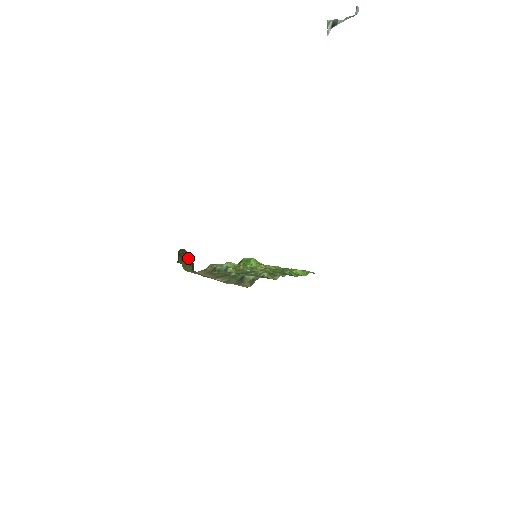
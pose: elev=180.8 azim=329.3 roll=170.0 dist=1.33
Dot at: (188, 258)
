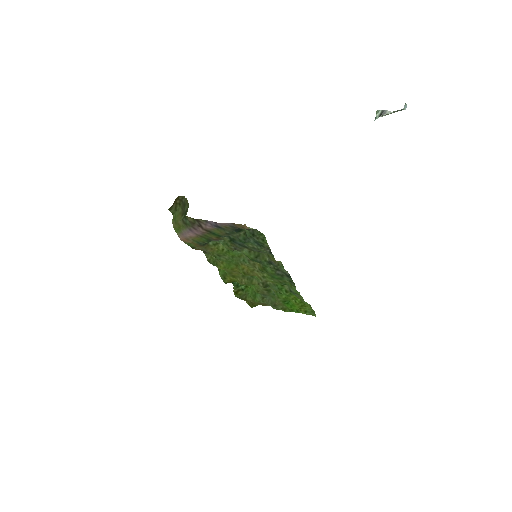
Dot at: (183, 208)
